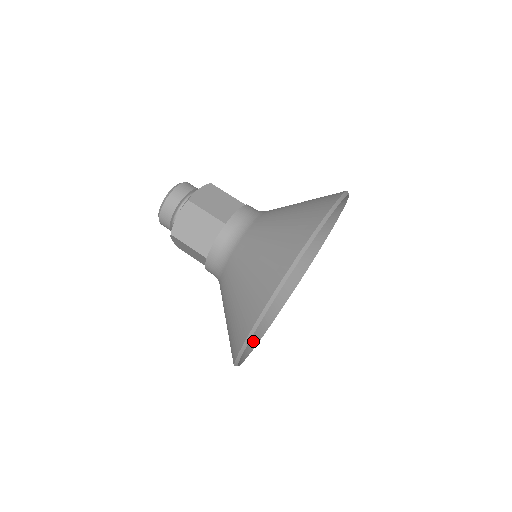
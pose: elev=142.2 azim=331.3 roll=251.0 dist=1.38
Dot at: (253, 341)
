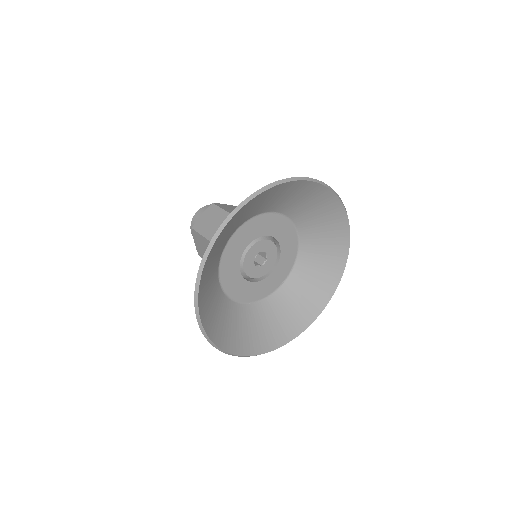
Dot at: (237, 348)
